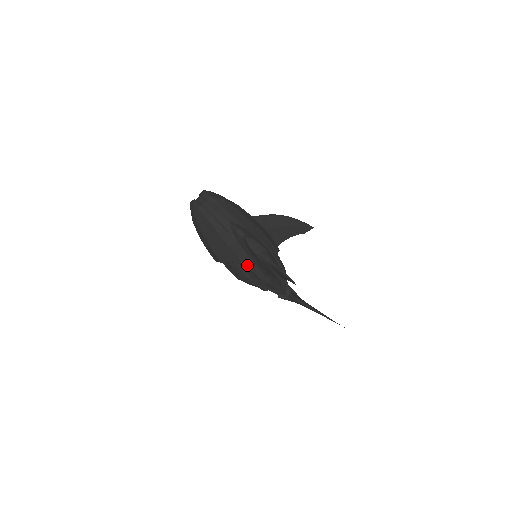
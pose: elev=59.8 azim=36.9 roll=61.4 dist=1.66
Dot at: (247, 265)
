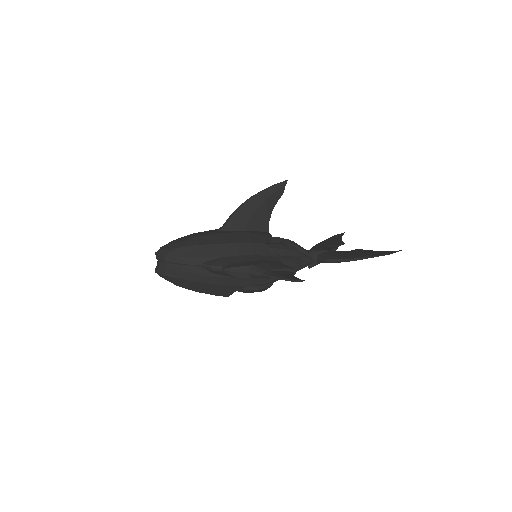
Dot at: (250, 284)
